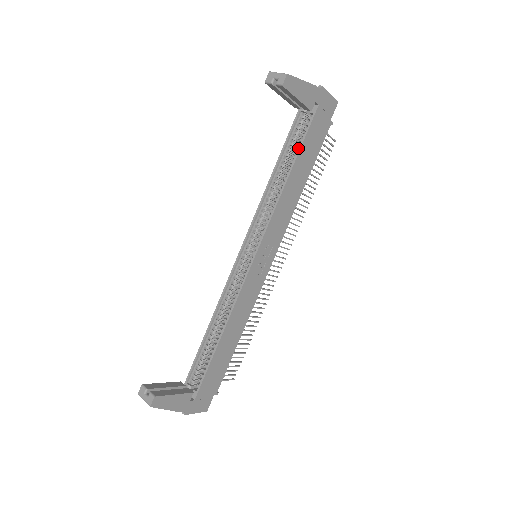
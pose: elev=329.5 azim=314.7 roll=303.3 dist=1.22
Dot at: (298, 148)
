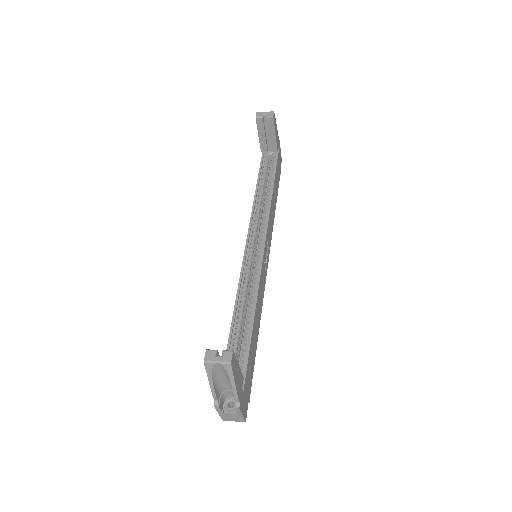
Dot at: (273, 174)
